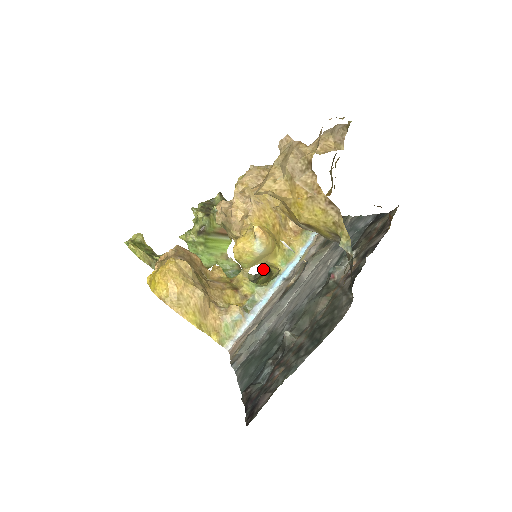
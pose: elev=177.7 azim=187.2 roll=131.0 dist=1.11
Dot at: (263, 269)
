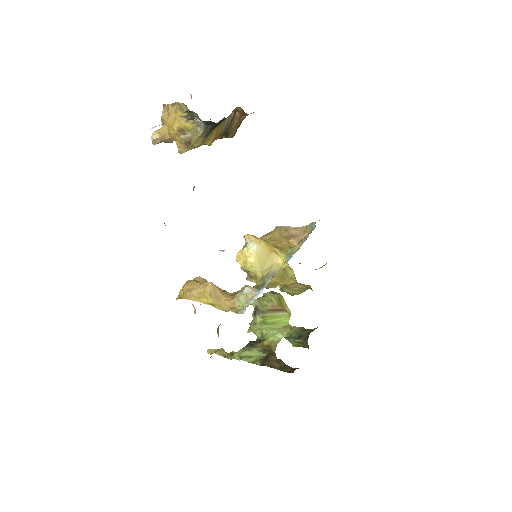
Dot at: occluded
